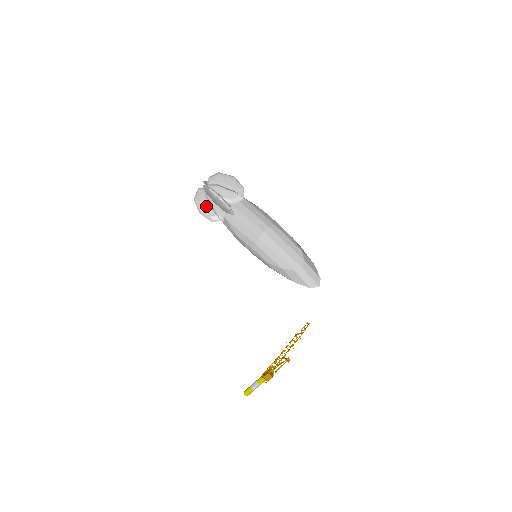
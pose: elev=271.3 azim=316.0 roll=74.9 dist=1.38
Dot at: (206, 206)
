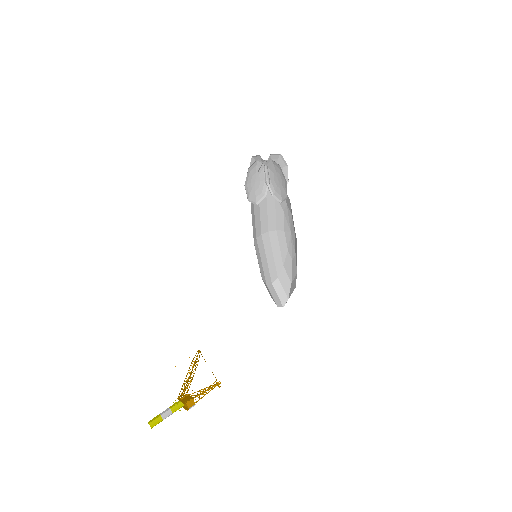
Dot at: (251, 181)
